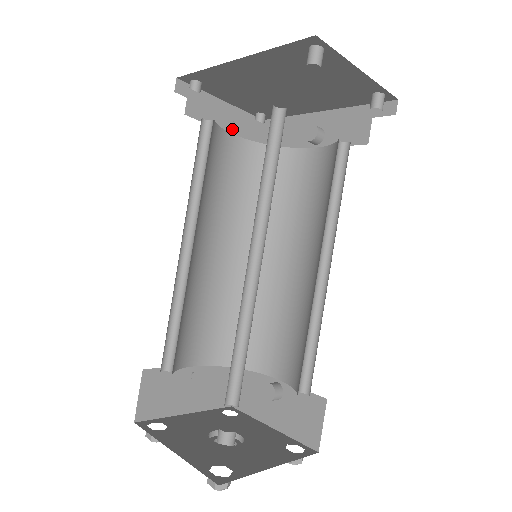
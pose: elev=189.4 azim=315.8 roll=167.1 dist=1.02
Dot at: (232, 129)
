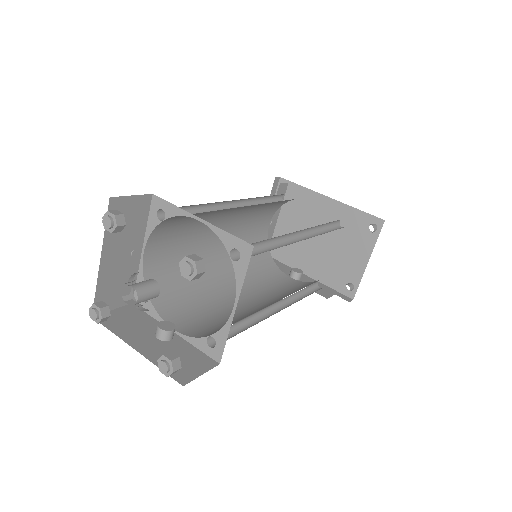
Dot at: (270, 222)
